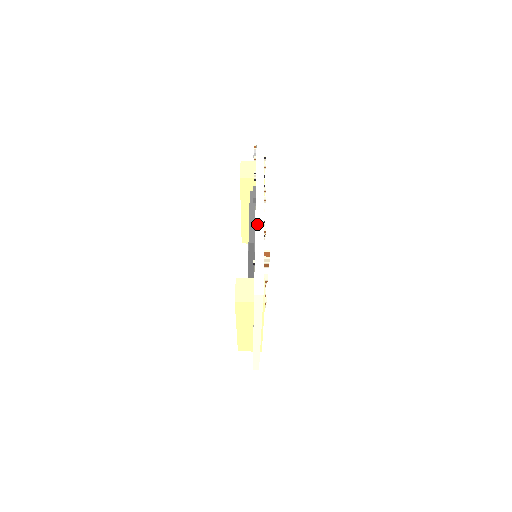
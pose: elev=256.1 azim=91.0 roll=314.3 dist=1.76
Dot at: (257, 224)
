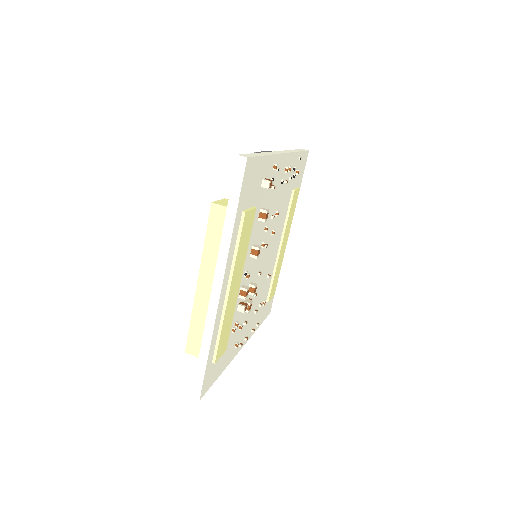
Dot at: (270, 152)
